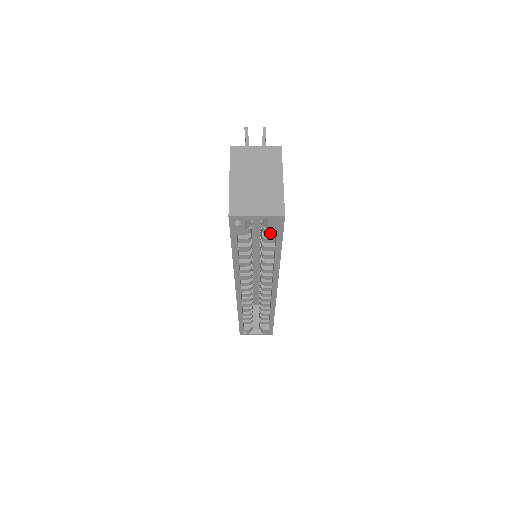
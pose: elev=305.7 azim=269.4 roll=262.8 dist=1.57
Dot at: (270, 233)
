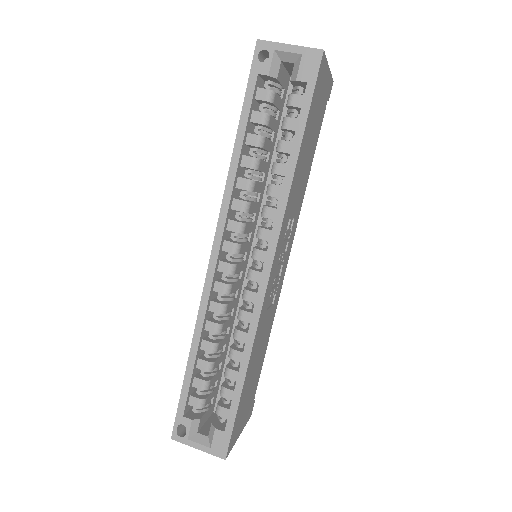
Dot at: (296, 104)
